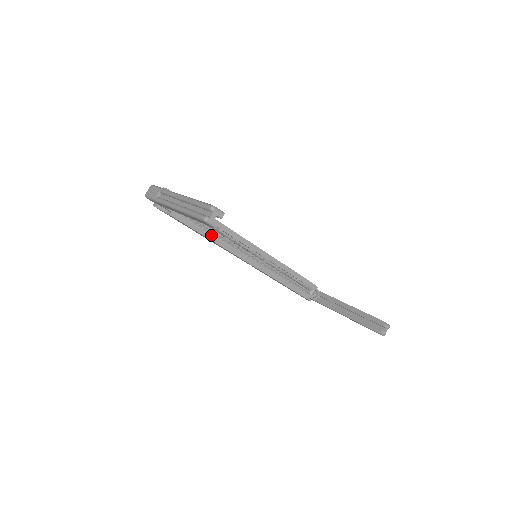
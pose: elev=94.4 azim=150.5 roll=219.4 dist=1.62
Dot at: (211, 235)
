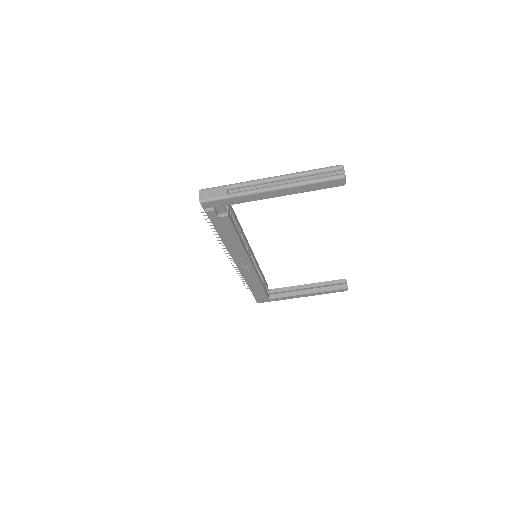
Dot at: (240, 237)
